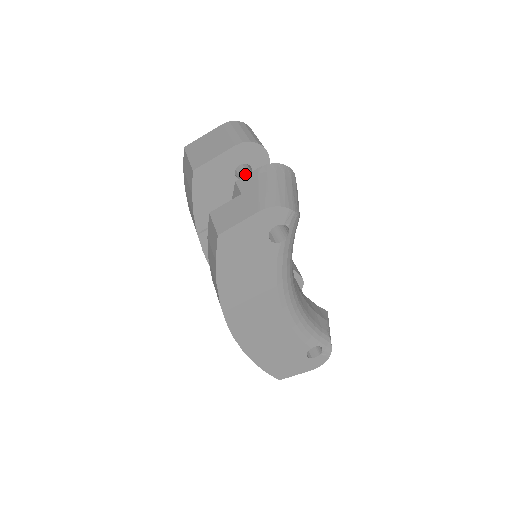
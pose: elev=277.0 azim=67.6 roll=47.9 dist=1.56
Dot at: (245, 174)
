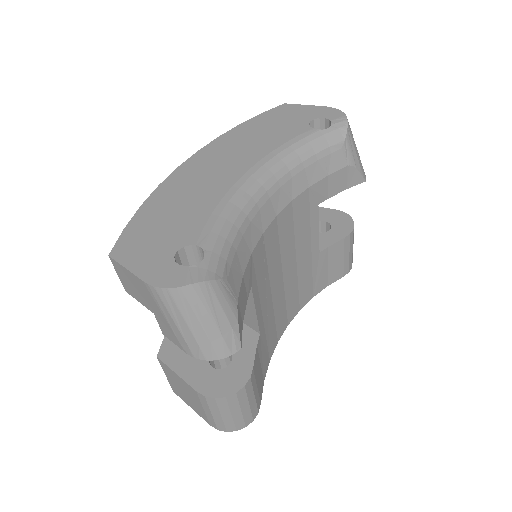
Dot at: occluded
